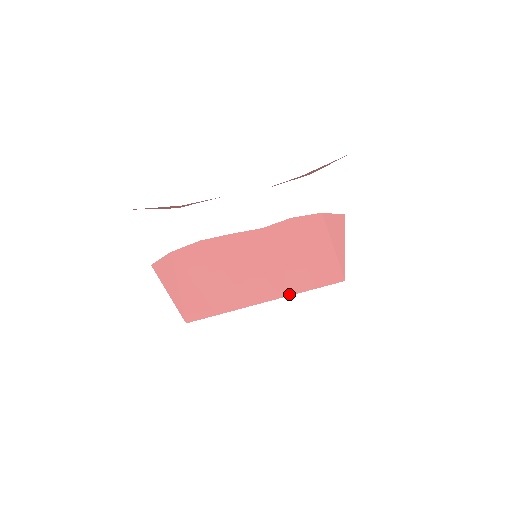
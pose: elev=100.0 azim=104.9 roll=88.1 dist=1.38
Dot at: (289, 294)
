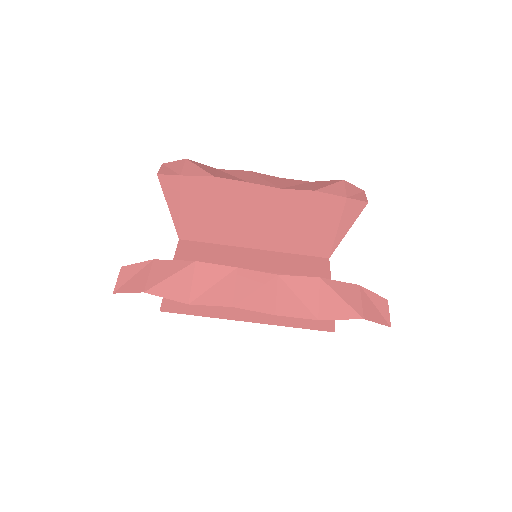
Dot at: (277, 250)
